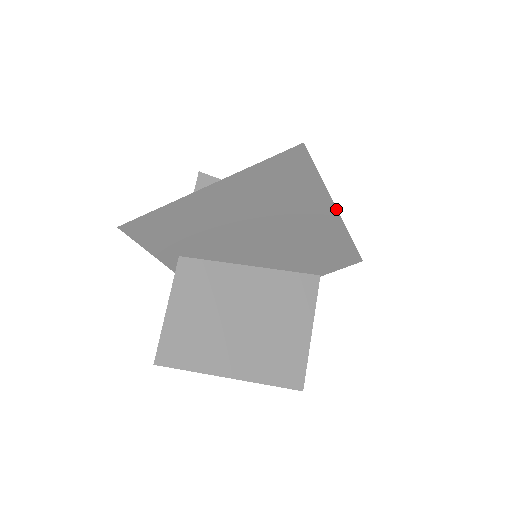
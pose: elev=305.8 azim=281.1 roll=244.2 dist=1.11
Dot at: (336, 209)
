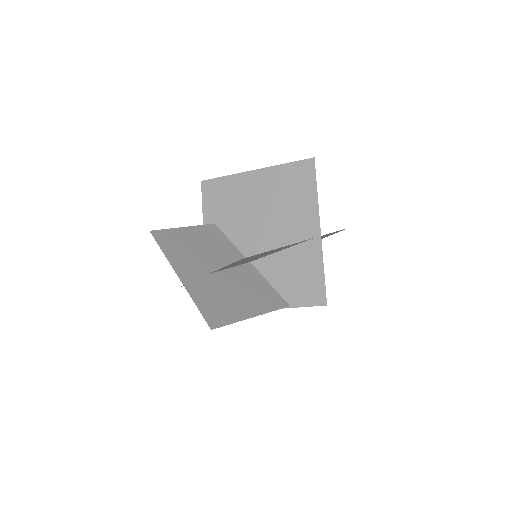
Dot at: occluded
